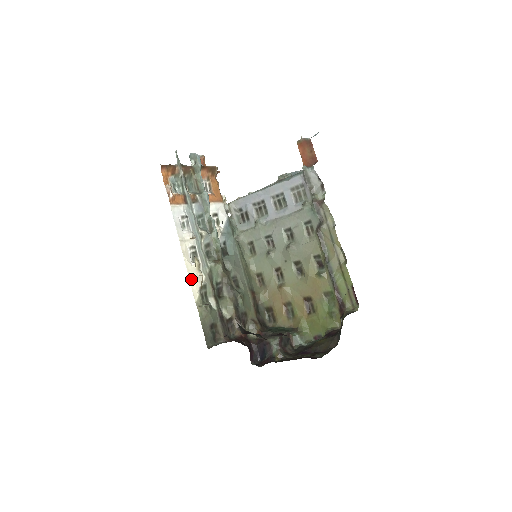
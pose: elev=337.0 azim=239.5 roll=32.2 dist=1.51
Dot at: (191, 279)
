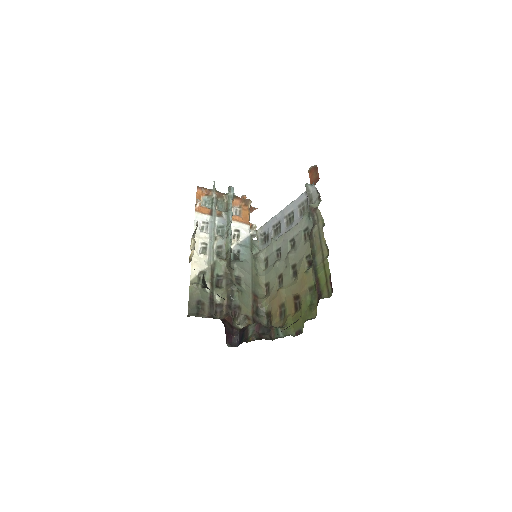
Dot at: (193, 263)
